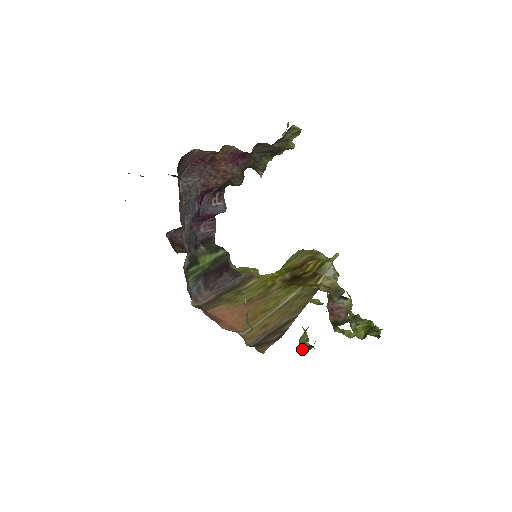
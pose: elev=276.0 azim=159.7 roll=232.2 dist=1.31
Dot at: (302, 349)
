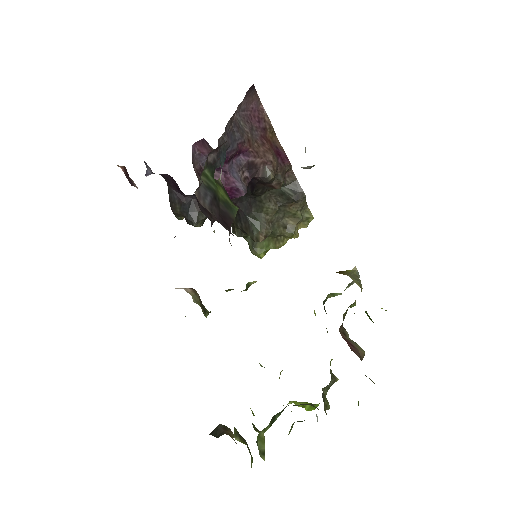
Dot at: occluded
